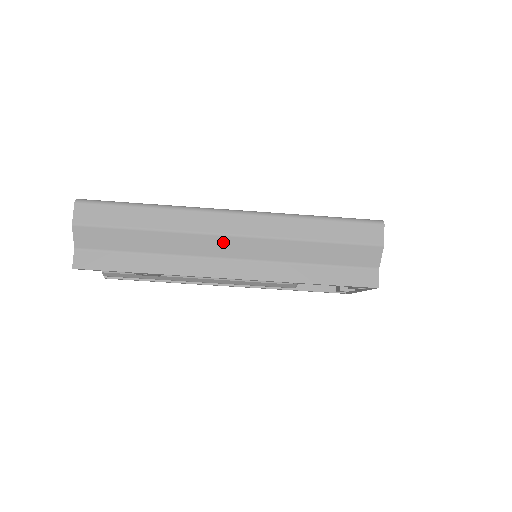
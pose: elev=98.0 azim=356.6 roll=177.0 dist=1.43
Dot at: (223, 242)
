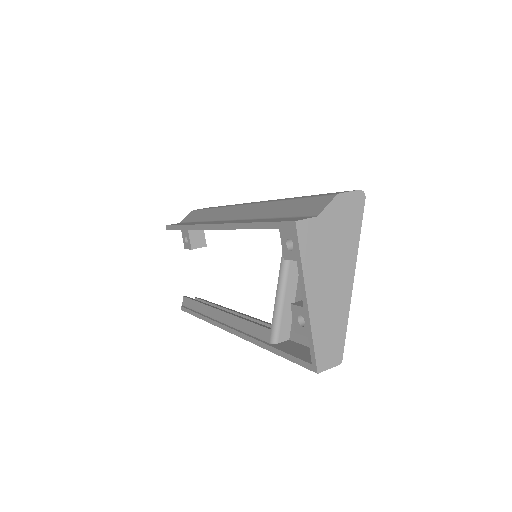
Dot at: (237, 210)
